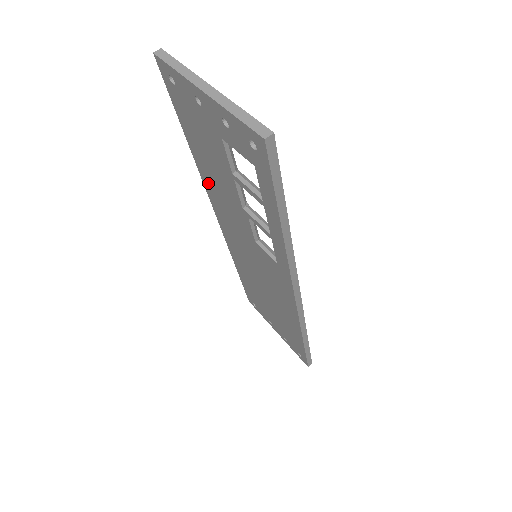
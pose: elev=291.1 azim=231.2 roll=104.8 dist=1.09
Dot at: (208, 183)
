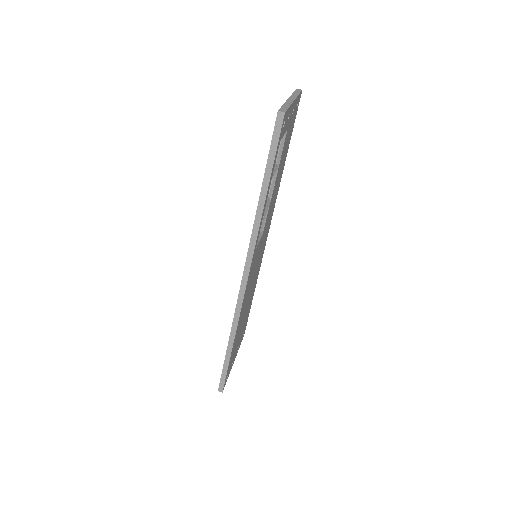
Dot at: occluded
